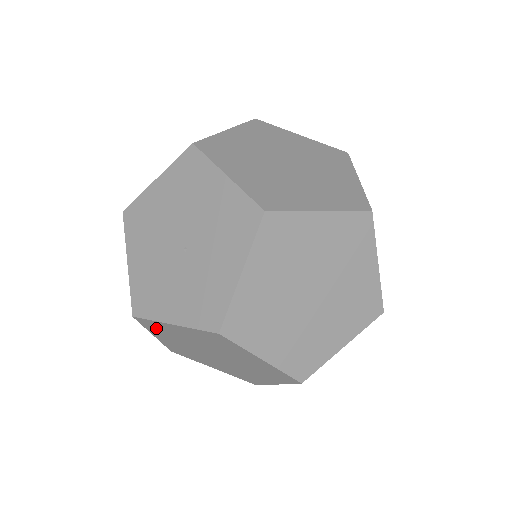
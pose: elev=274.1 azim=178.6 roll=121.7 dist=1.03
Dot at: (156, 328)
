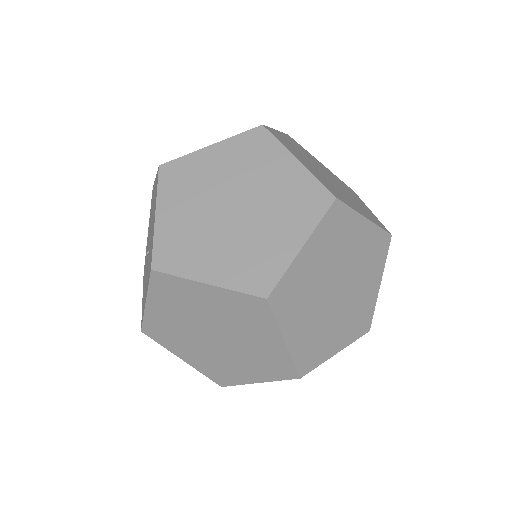
Dot at: occluded
